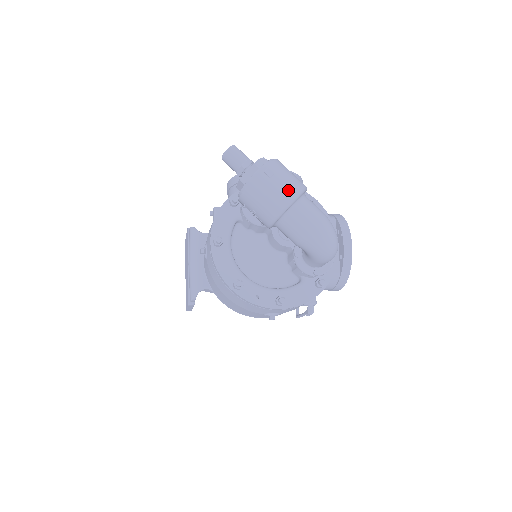
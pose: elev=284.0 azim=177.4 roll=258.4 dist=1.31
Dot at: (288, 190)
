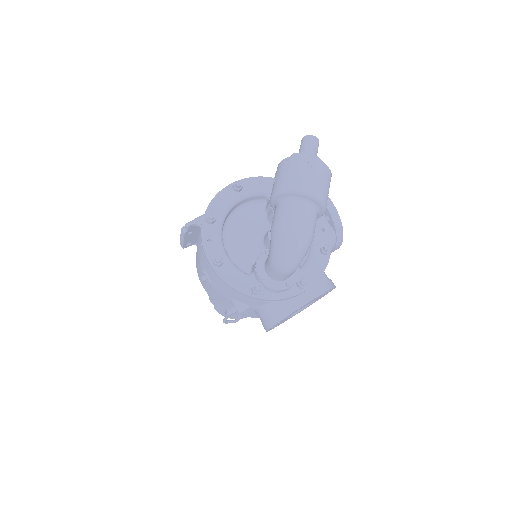
Dot at: (308, 184)
